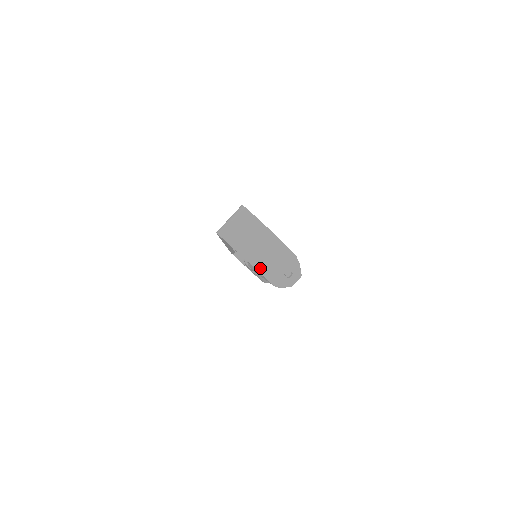
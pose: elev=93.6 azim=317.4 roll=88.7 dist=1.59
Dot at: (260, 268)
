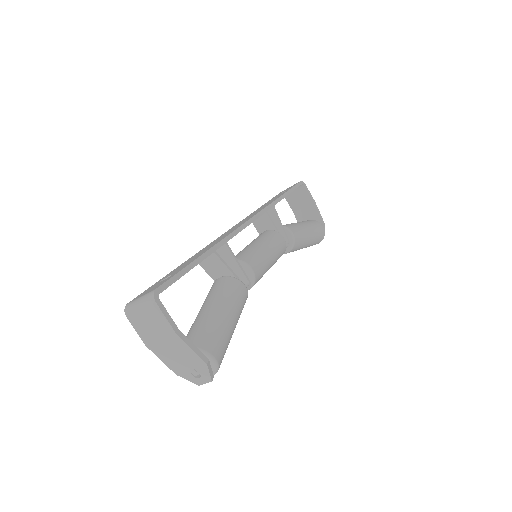
Dot at: (164, 359)
